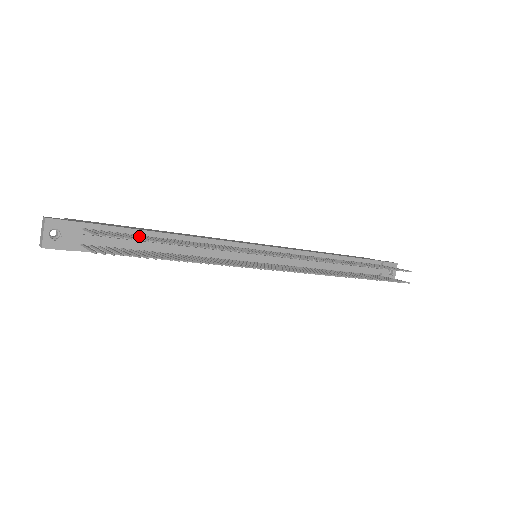
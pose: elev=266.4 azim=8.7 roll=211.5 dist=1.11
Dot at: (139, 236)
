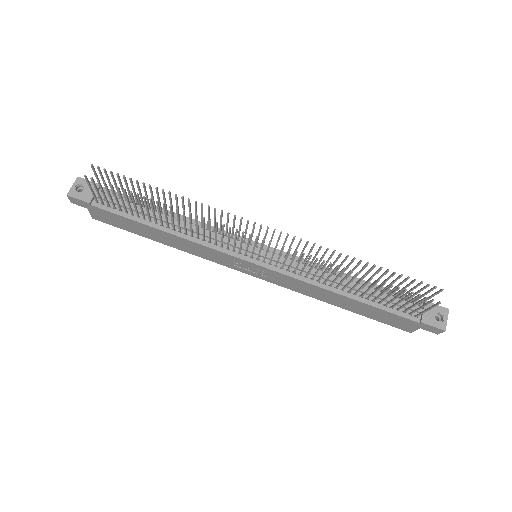
Dot at: (135, 193)
